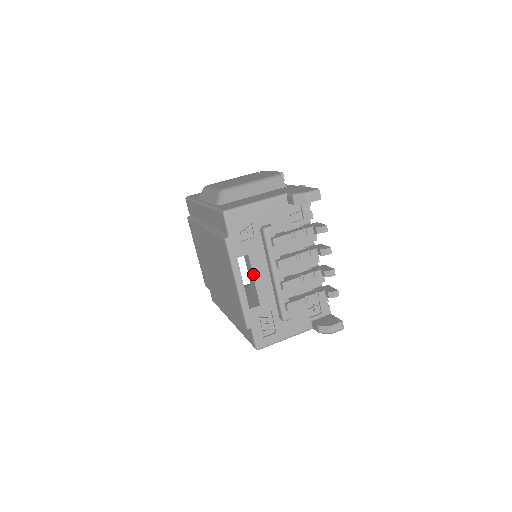
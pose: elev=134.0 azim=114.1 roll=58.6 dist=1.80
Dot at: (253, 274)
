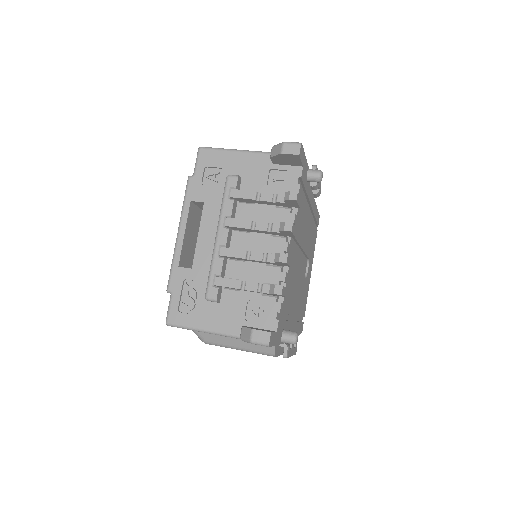
Dot at: (200, 227)
